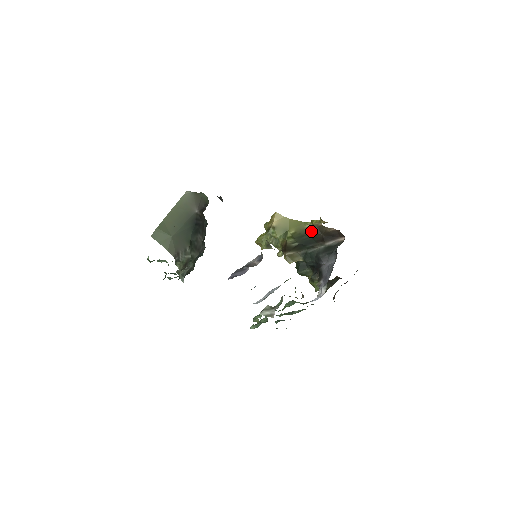
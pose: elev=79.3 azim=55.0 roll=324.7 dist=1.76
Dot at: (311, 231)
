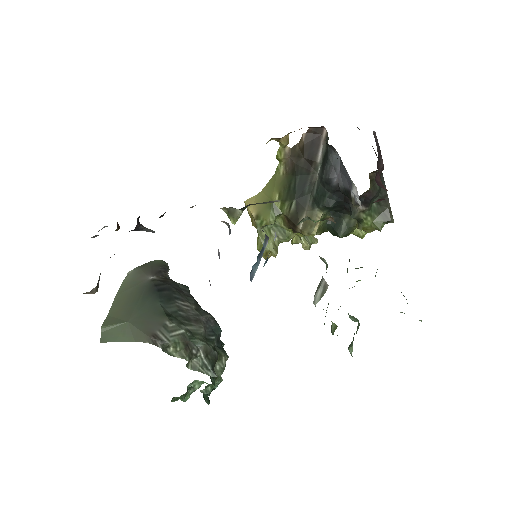
Dot at: (290, 170)
